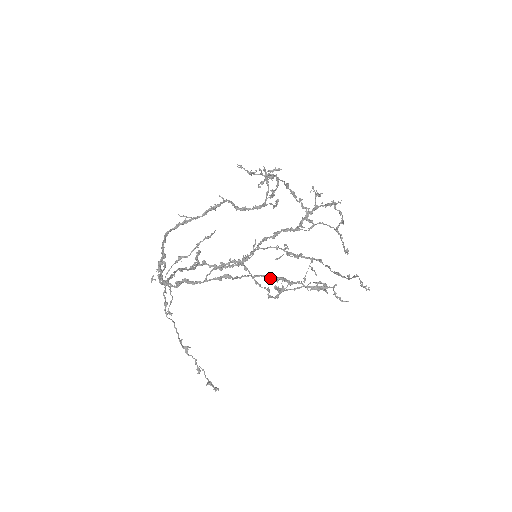
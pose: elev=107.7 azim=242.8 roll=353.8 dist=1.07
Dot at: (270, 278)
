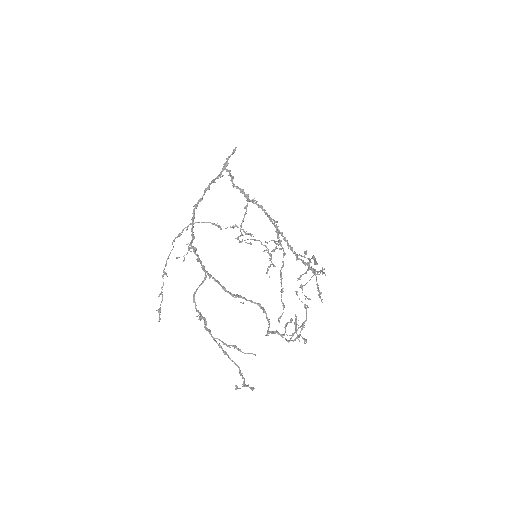
Dot at: (240, 372)
